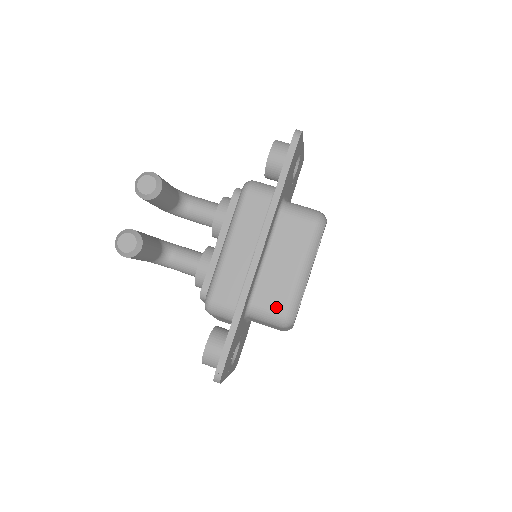
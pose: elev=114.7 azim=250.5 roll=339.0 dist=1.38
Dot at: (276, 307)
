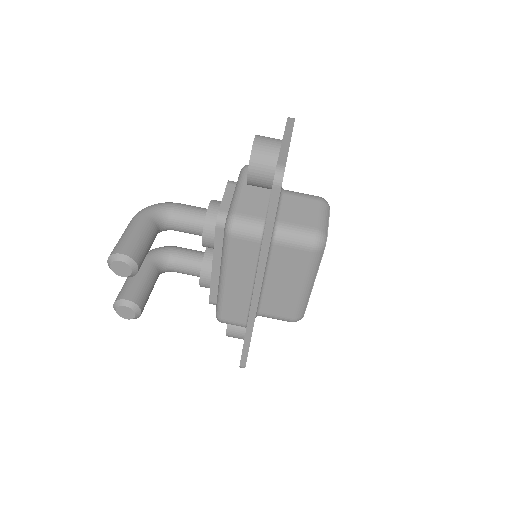
Dot at: (284, 315)
